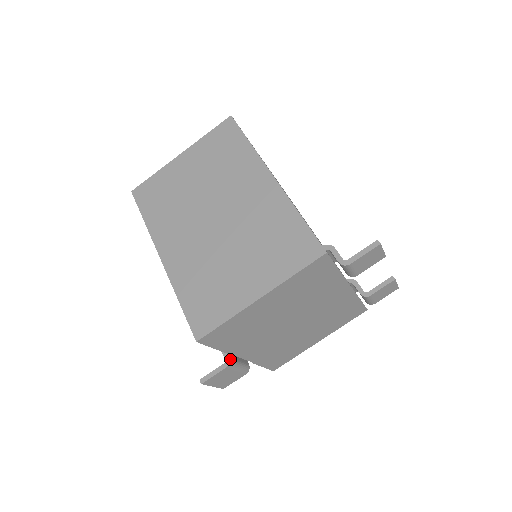
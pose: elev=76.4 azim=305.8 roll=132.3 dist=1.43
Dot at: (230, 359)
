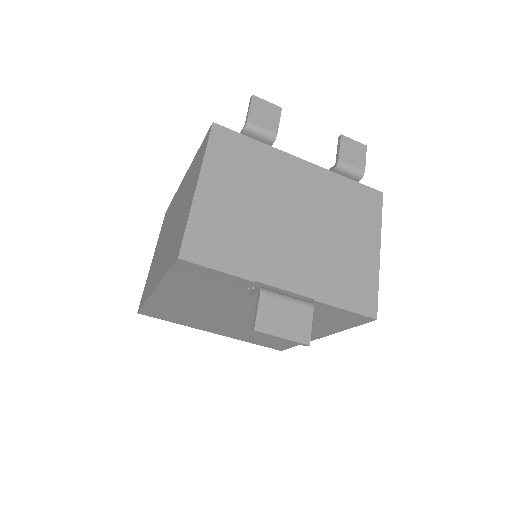
Dot at: (261, 287)
